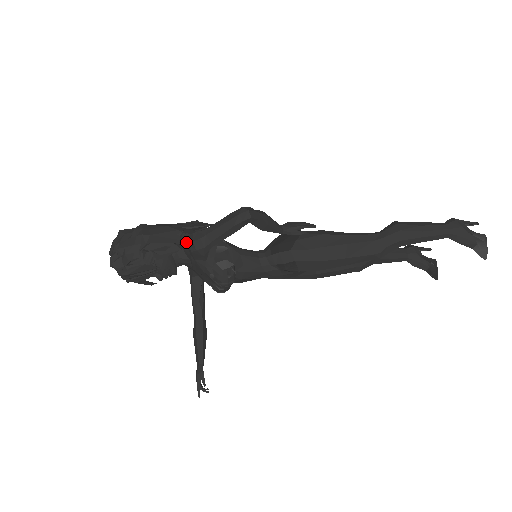
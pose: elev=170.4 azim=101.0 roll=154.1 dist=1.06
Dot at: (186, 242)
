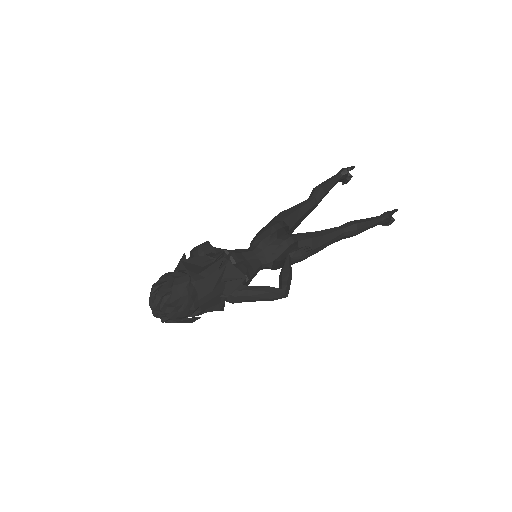
Dot at: (226, 299)
